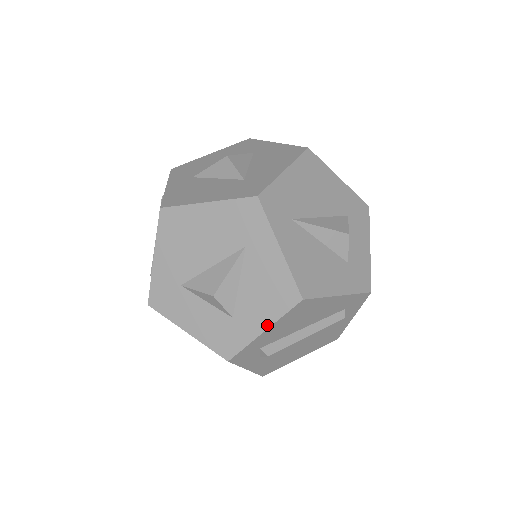
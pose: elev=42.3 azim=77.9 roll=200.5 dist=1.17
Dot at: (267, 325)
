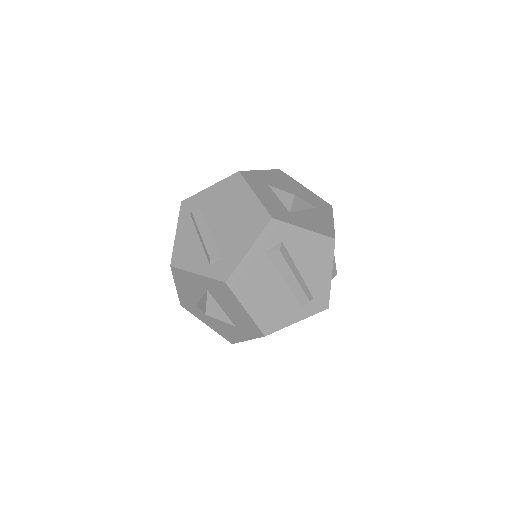
Dot at: (309, 229)
